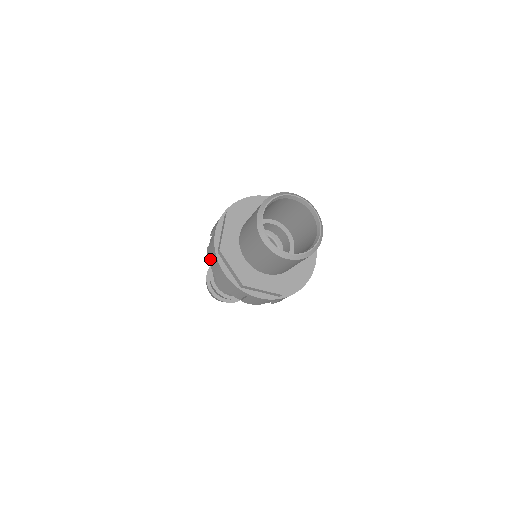
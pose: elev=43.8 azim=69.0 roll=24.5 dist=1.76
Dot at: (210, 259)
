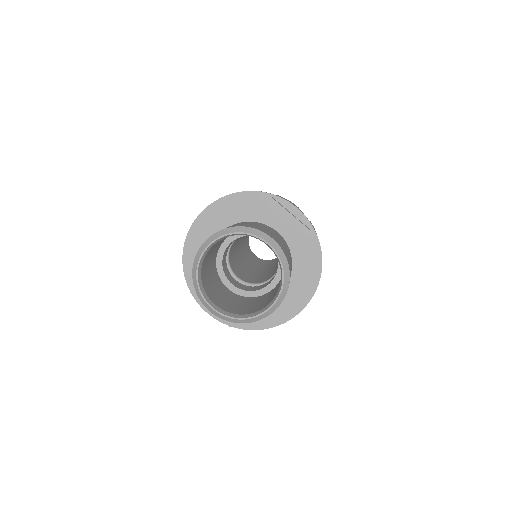
Dot at: occluded
